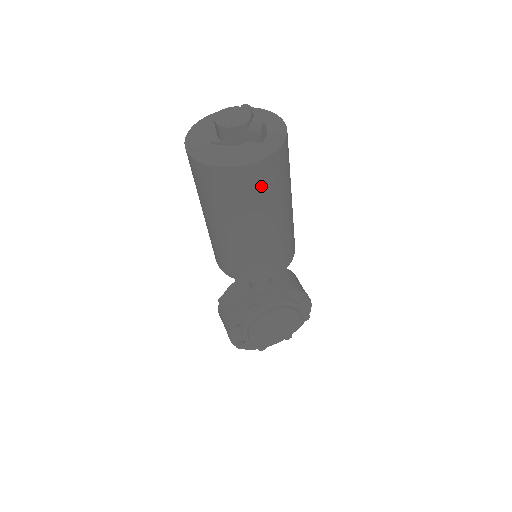
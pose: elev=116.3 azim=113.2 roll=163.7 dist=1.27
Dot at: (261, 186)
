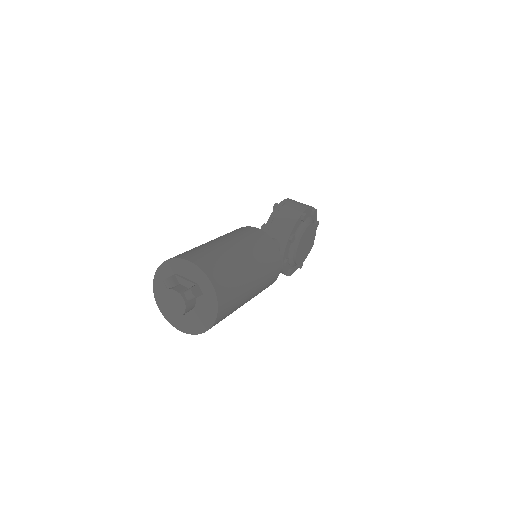
Dot at: (231, 303)
